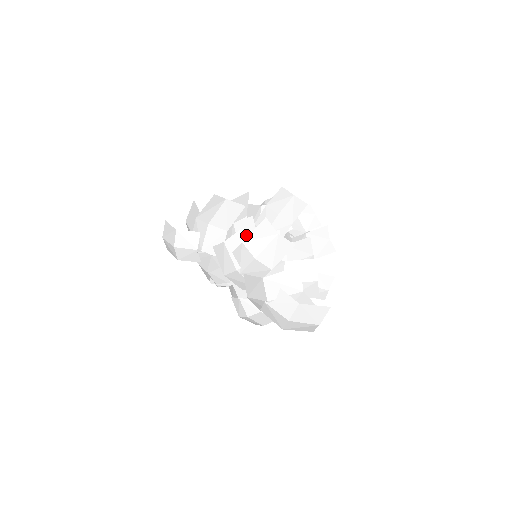
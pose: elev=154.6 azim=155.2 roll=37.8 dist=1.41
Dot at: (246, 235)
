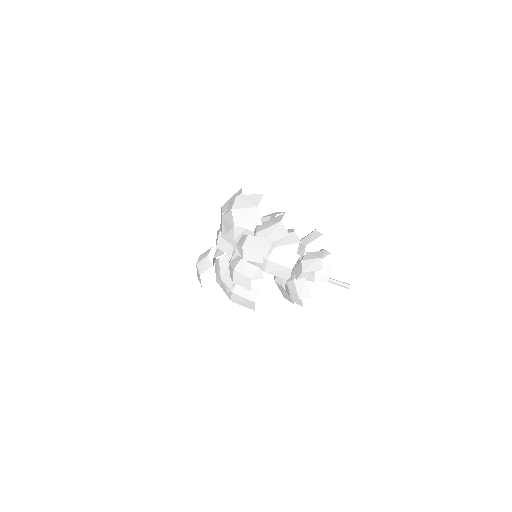
Dot at: occluded
